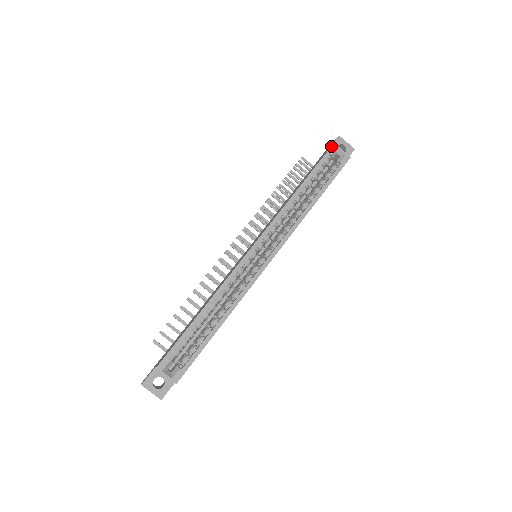
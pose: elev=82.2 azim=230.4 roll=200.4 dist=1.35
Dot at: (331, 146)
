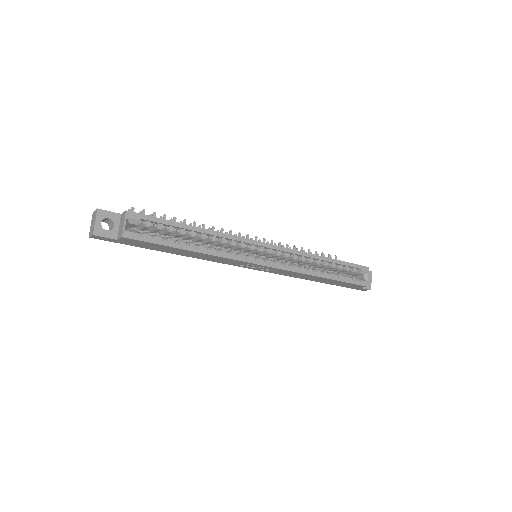
Dot at: occluded
